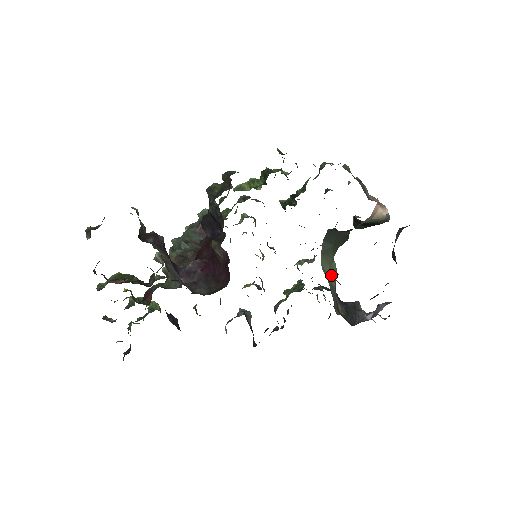
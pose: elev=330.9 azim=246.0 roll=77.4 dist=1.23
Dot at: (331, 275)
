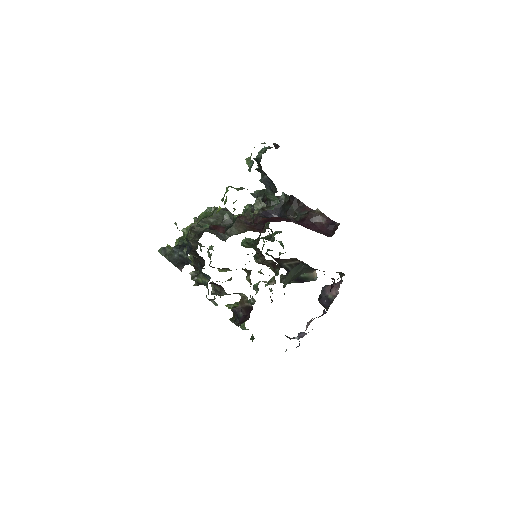
Dot at: occluded
